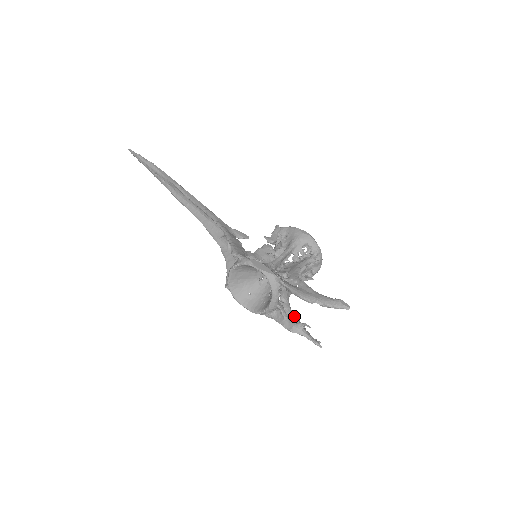
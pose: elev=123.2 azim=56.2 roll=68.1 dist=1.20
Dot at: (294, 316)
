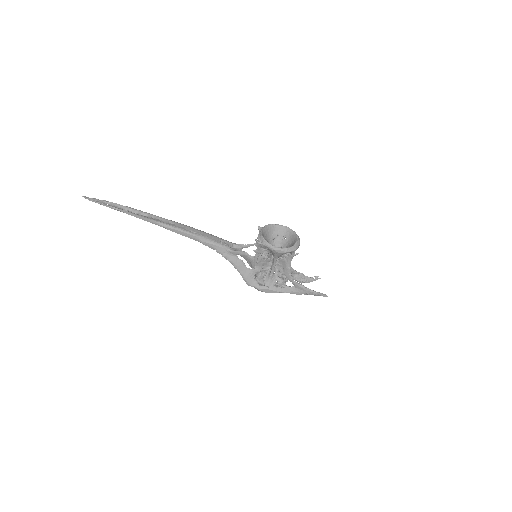
Dot at: (298, 274)
